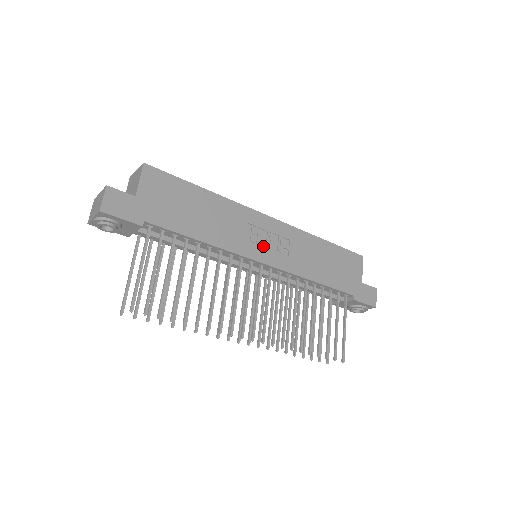
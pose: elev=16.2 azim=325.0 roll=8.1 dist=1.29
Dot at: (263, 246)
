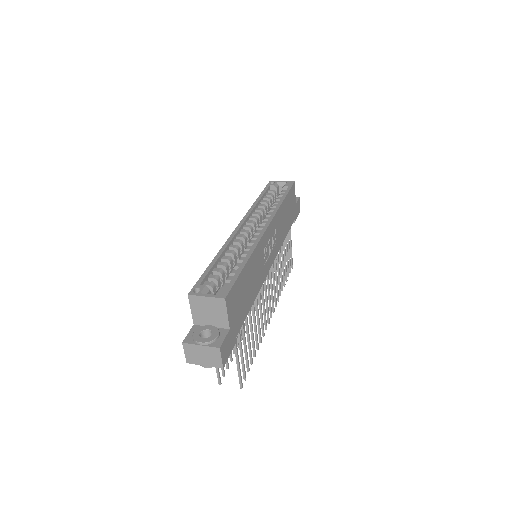
Dot at: (268, 255)
